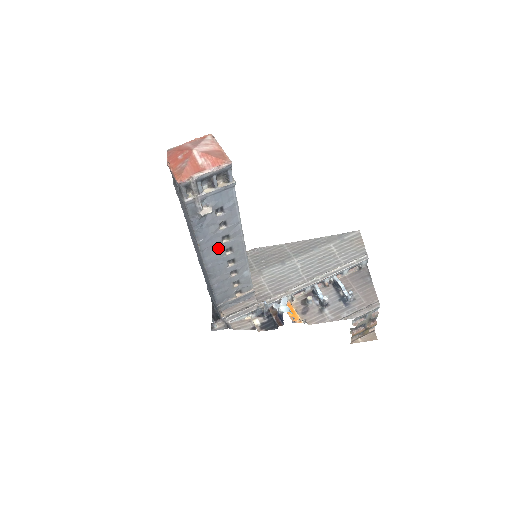
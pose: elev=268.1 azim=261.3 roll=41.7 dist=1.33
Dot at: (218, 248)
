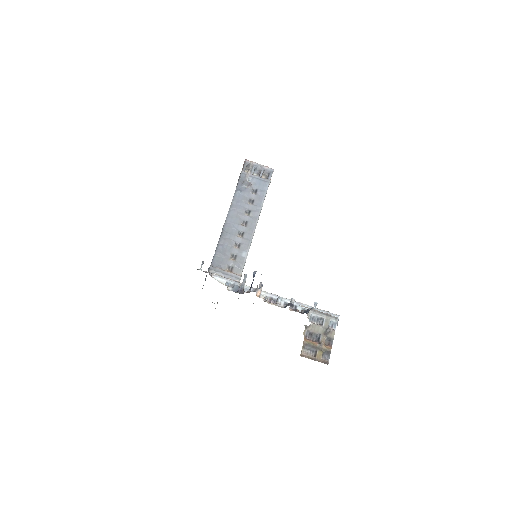
Dot at: (240, 216)
